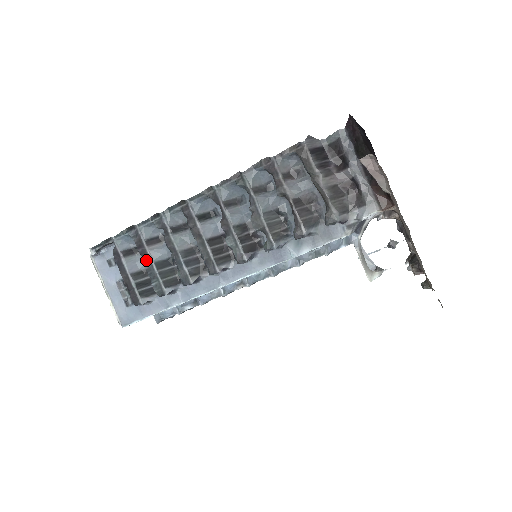
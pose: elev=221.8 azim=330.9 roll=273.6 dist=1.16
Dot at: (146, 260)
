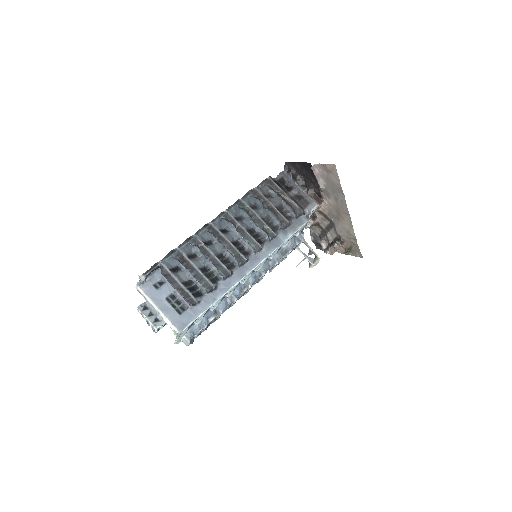
Dot at: (191, 269)
